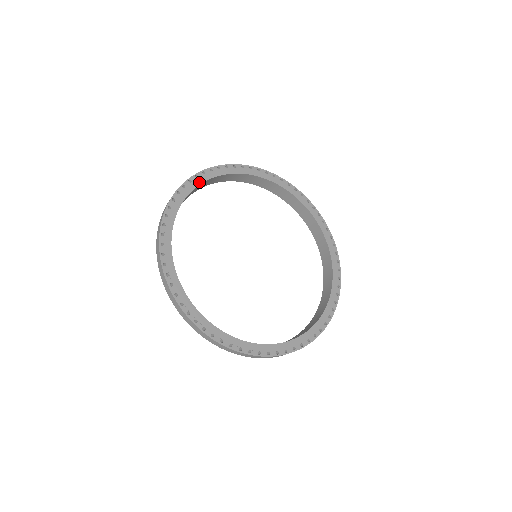
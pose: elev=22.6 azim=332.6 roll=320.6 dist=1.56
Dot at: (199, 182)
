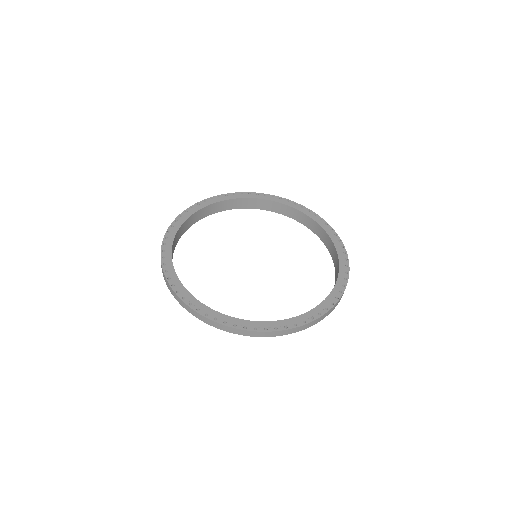
Dot at: (206, 204)
